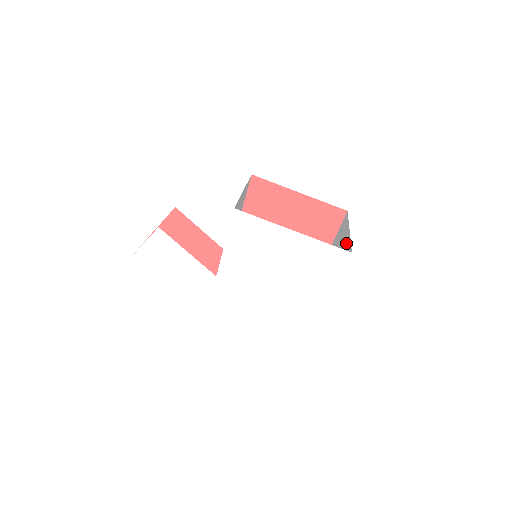
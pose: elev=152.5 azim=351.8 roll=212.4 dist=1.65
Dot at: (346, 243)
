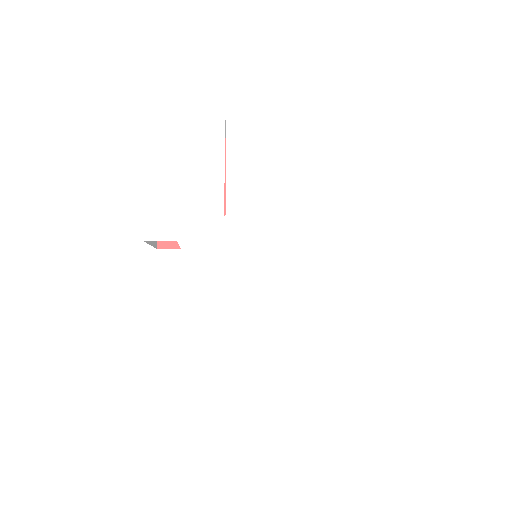
Dot at: occluded
